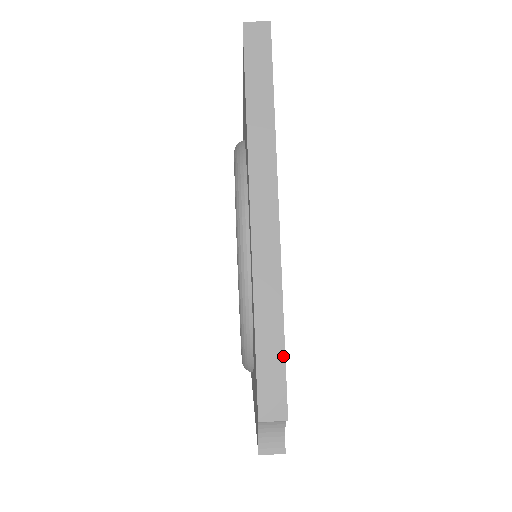
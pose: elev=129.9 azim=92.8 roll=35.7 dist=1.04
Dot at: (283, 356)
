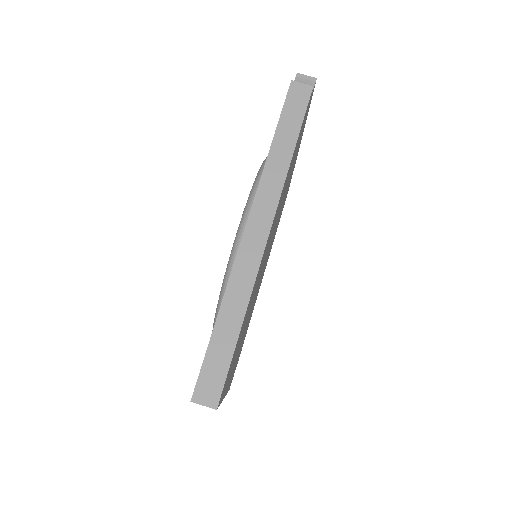
Dot at: occluded
